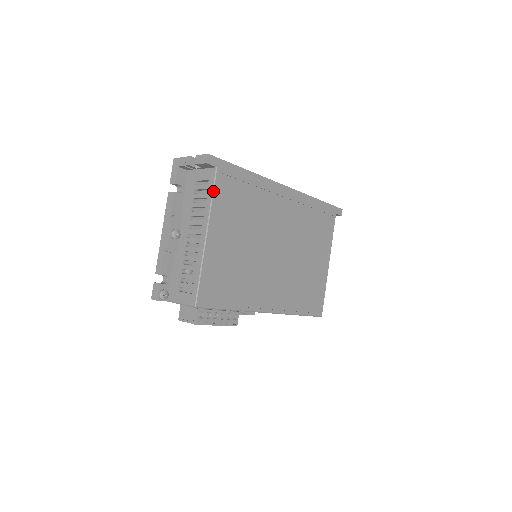
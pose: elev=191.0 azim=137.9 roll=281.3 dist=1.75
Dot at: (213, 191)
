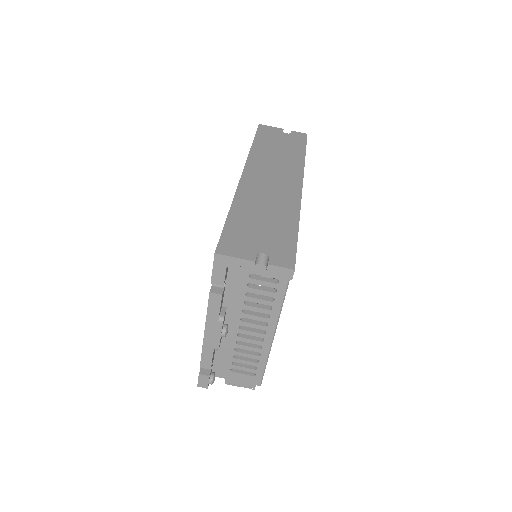
Dot at: occluded
